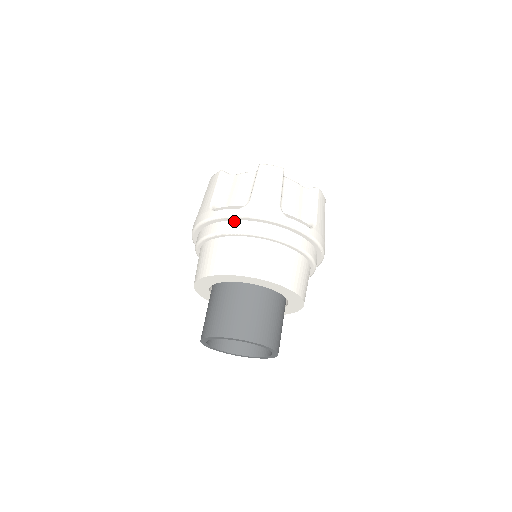
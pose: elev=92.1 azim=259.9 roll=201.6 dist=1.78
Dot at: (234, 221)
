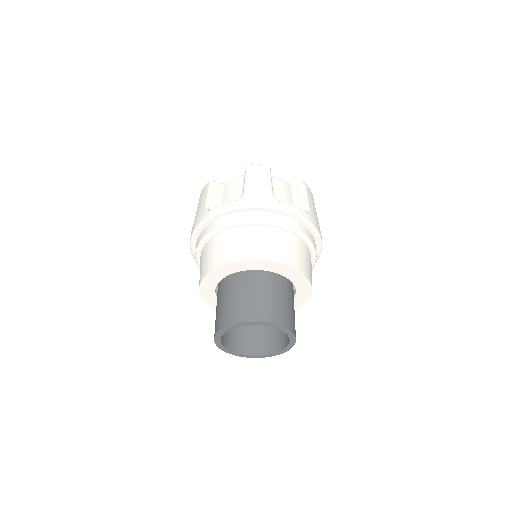
Dot at: (231, 214)
